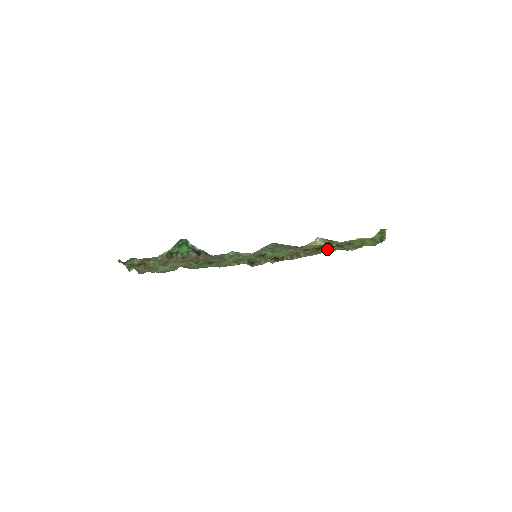
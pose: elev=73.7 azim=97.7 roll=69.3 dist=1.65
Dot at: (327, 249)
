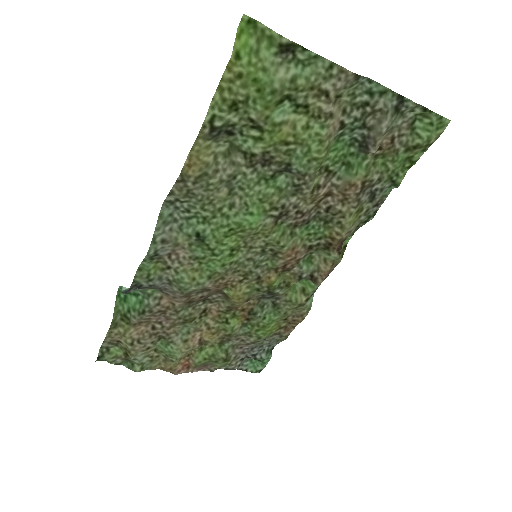
Dot at: (292, 155)
